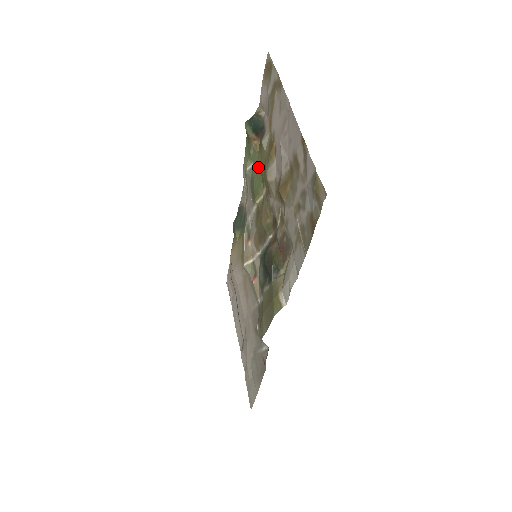
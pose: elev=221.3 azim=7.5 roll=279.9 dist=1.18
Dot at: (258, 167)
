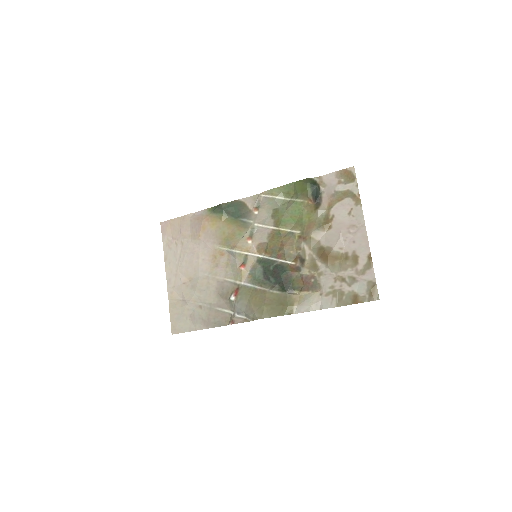
Dot at: (298, 213)
